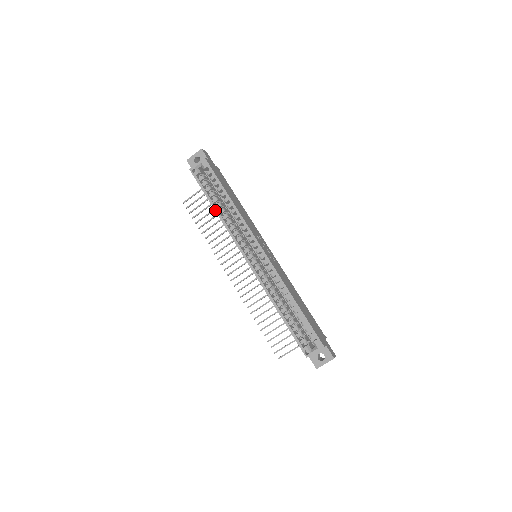
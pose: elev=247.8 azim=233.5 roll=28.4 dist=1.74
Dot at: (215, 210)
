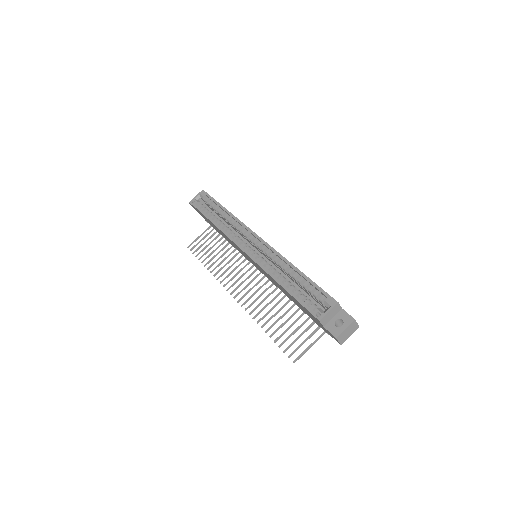
Dot at: (212, 222)
